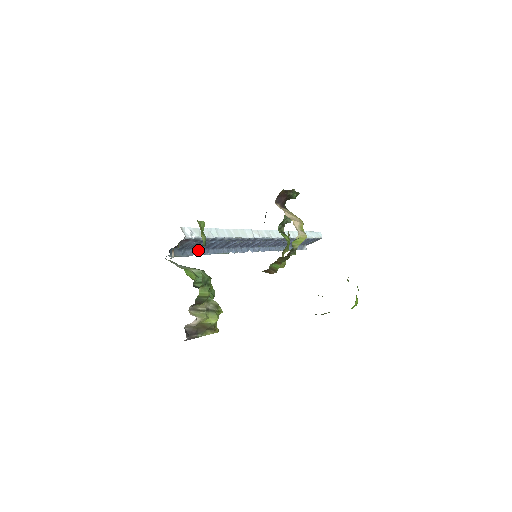
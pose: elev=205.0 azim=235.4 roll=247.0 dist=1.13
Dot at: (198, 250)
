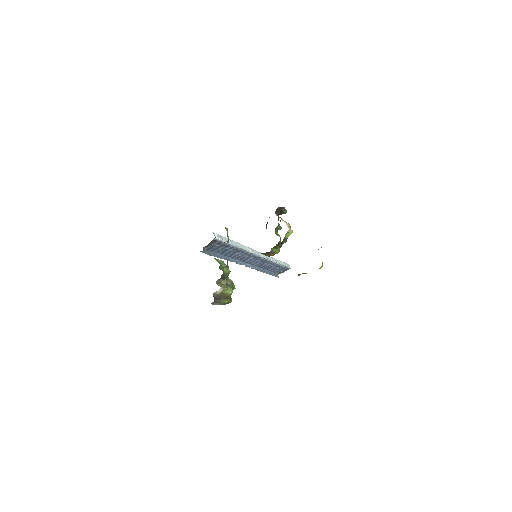
Dot at: (217, 254)
